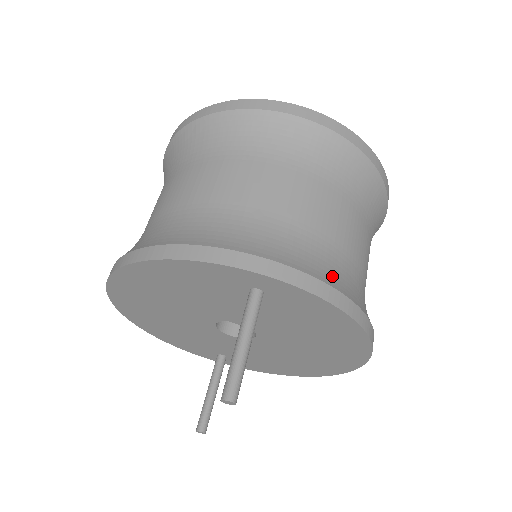
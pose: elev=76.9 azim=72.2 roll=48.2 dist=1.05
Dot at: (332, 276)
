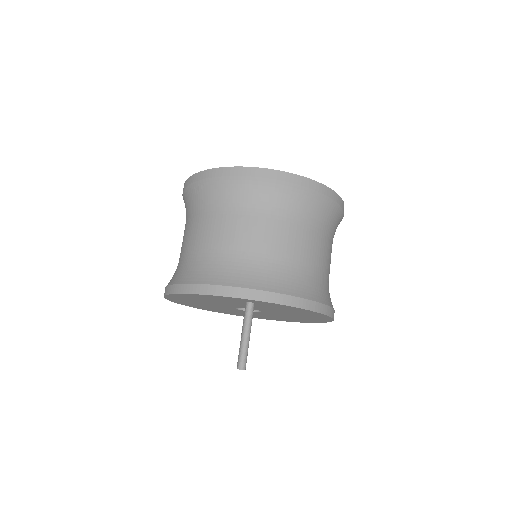
Dot at: (294, 287)
